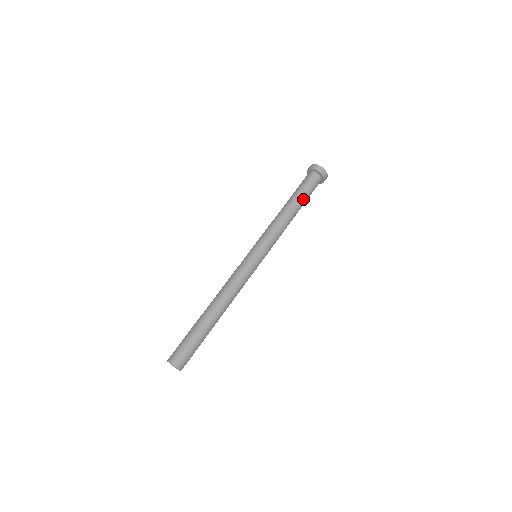
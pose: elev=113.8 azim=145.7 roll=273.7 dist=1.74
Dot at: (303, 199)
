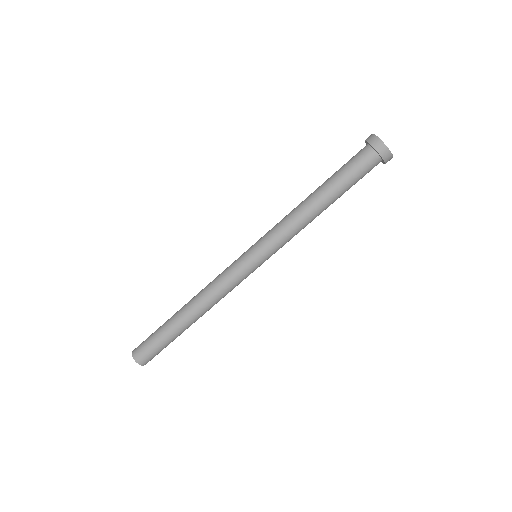
Dot at: (343, 193)
